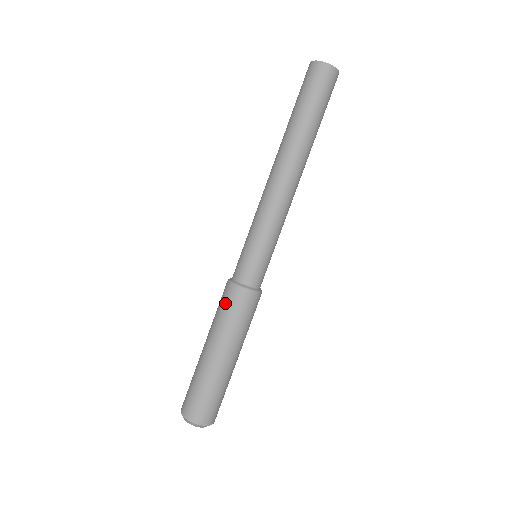
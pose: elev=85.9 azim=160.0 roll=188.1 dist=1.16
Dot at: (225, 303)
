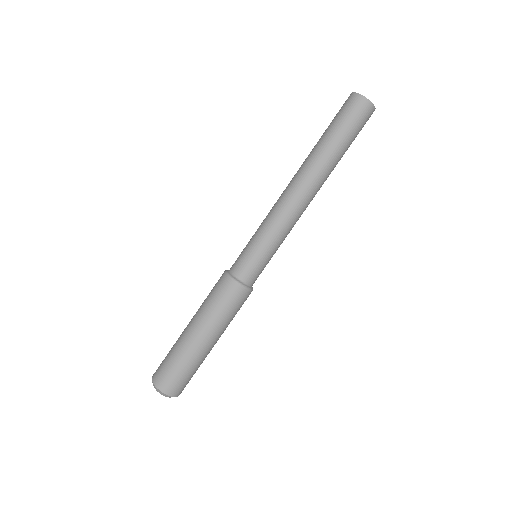
Dot at: (215, 289)
